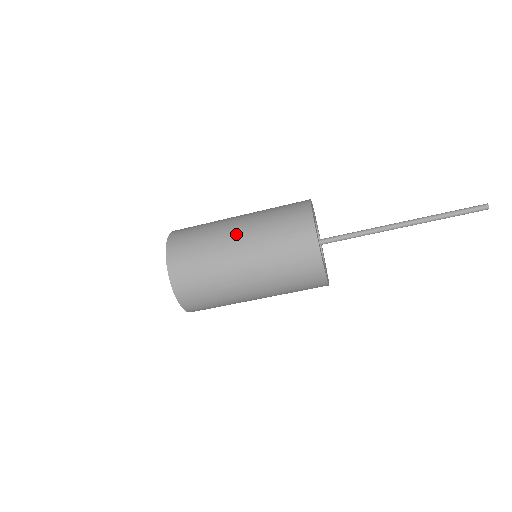
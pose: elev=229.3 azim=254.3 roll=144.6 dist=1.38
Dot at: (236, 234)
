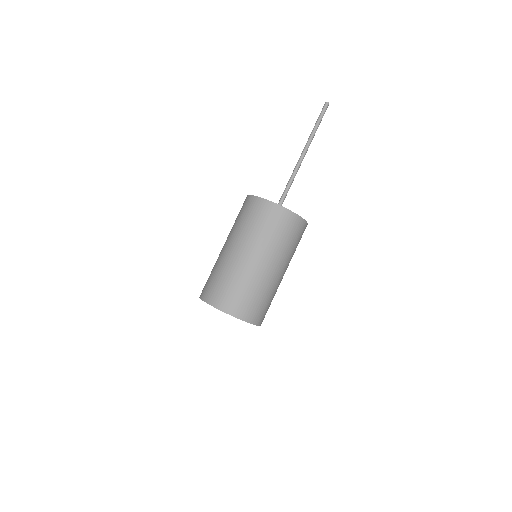
Dot at: (232, 250)
